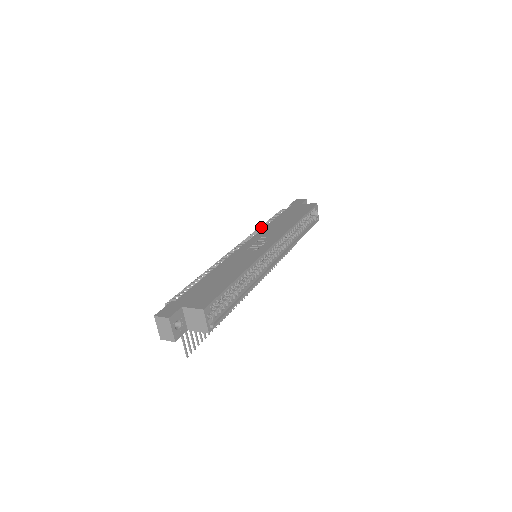
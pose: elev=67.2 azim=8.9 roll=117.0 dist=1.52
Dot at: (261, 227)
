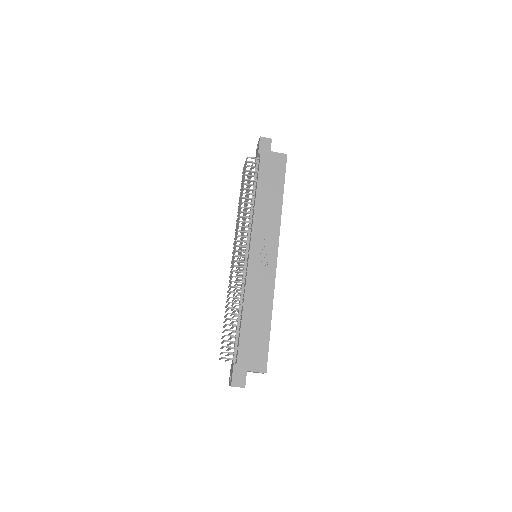
Dot at: (244, 203)
